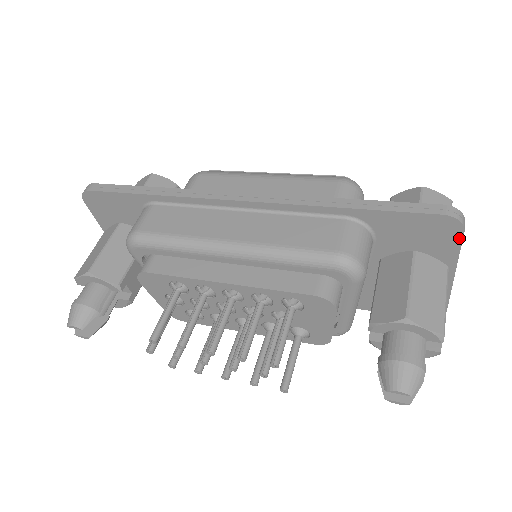
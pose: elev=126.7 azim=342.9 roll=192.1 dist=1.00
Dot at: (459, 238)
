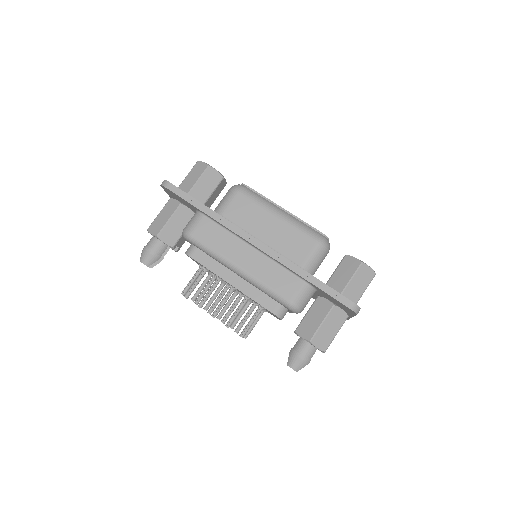
Dot at: (354, 314)
